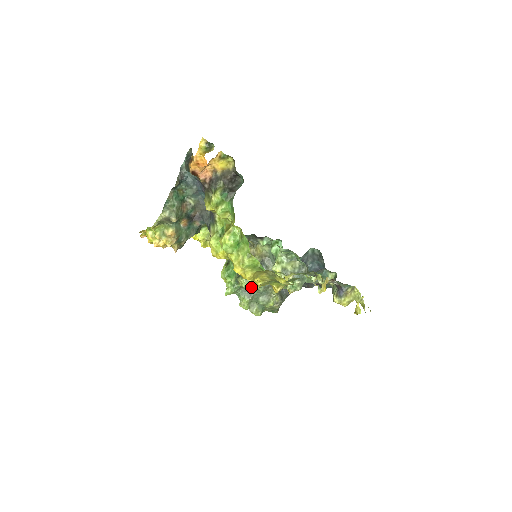
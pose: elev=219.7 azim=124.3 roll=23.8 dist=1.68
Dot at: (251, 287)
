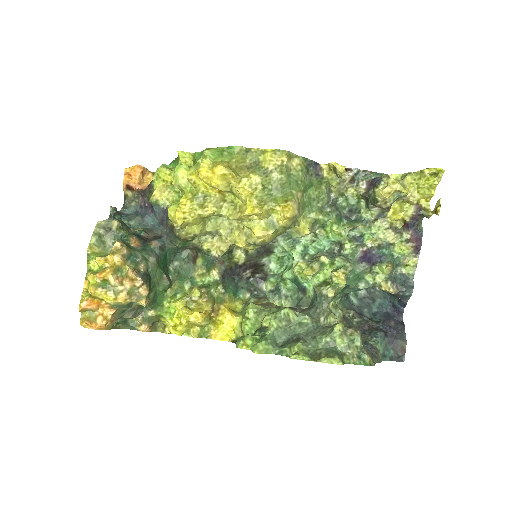
Dot at: (284, 312)
